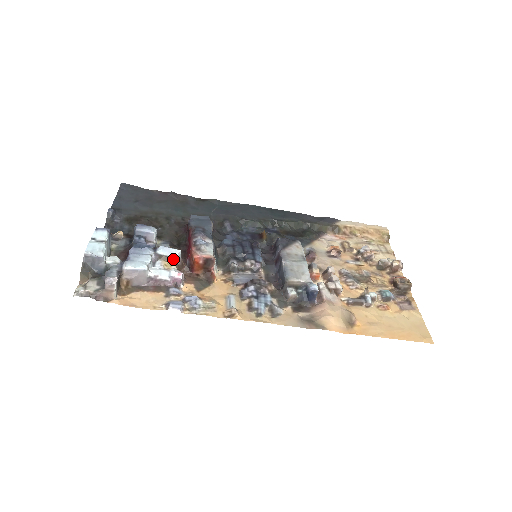
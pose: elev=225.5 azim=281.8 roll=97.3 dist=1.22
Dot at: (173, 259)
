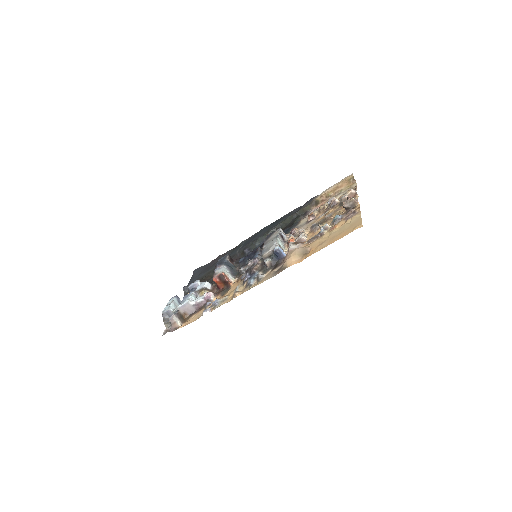
Dot at: (204, 288)
